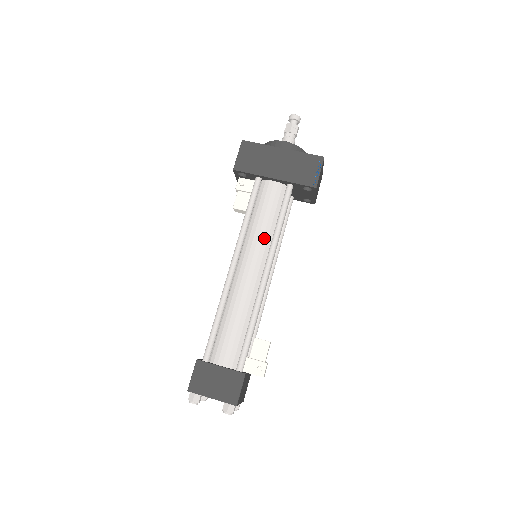
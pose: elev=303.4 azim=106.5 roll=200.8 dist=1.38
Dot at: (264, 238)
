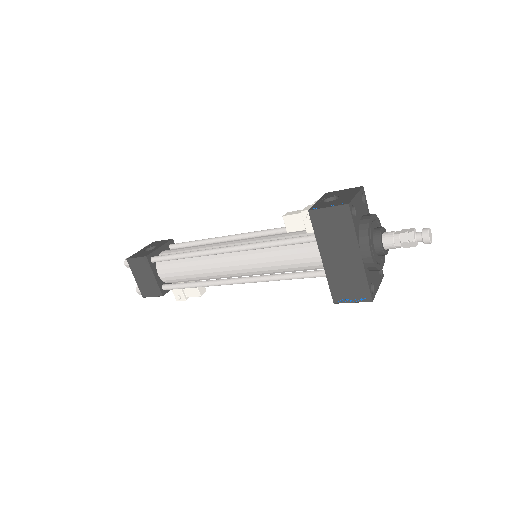
Dot at: (264, 268)
